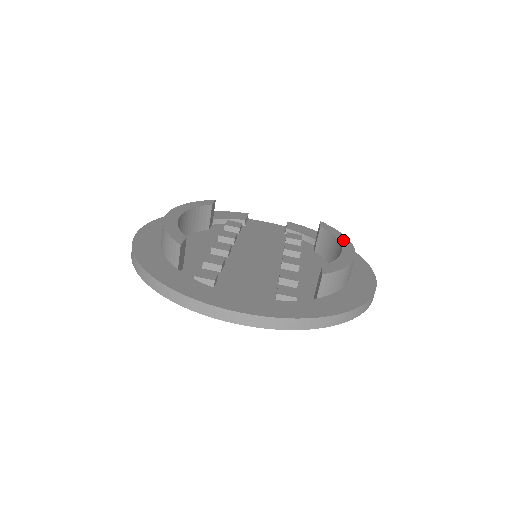
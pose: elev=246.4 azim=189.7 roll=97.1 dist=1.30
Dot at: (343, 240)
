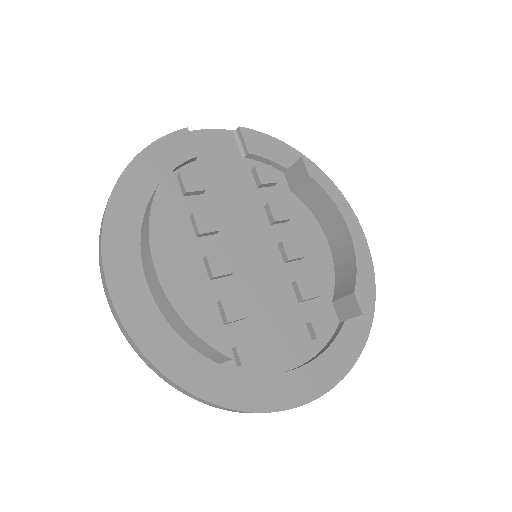
Dot at: (341, 205)
